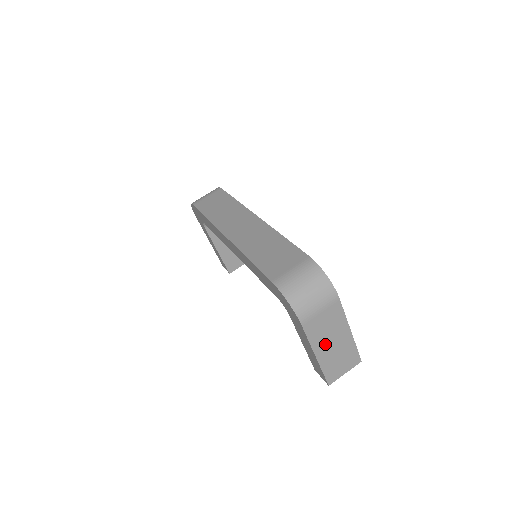
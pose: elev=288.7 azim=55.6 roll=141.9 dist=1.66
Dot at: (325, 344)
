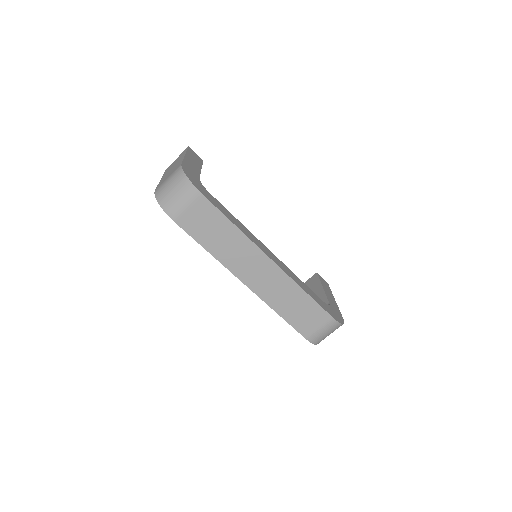
Dot at: occluded
